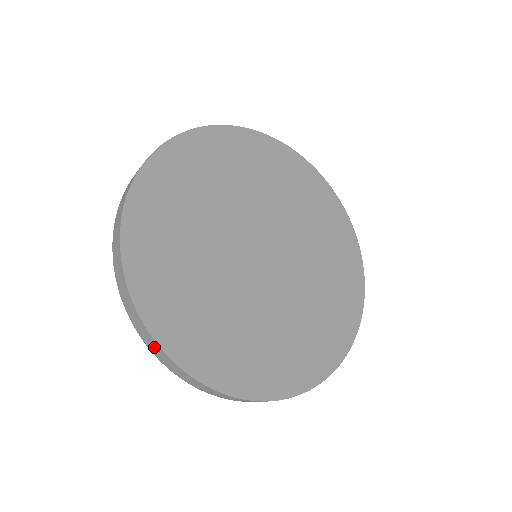
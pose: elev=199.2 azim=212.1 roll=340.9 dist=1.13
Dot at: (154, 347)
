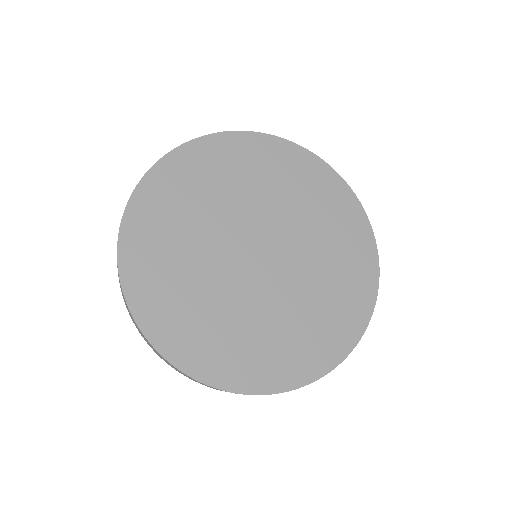
Dot at: occluded
